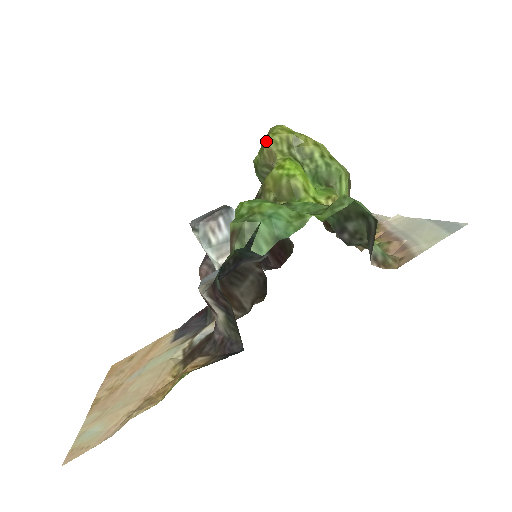
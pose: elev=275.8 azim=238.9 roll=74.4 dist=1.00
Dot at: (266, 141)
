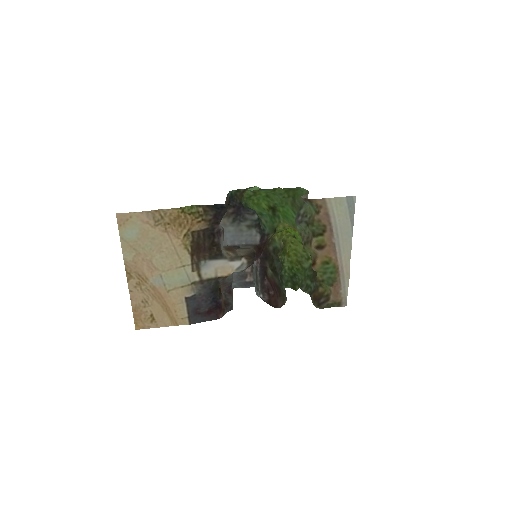
Dot at: occluded
